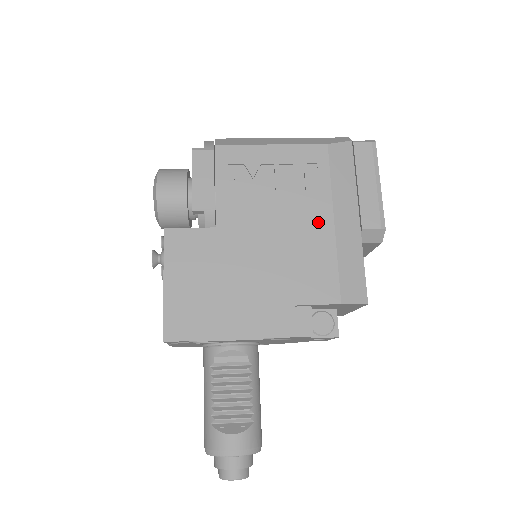
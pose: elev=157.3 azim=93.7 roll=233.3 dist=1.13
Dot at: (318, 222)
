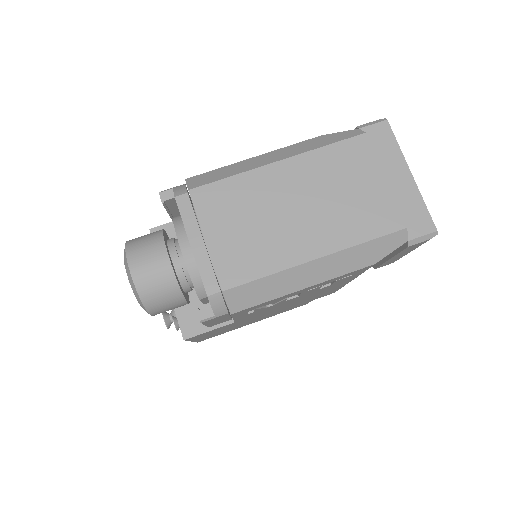
Dot at: occluded
